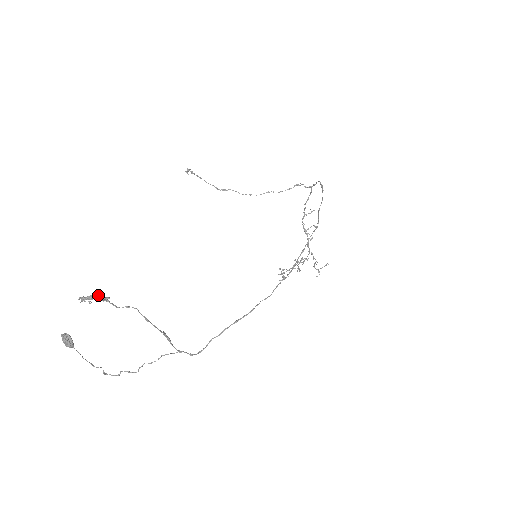
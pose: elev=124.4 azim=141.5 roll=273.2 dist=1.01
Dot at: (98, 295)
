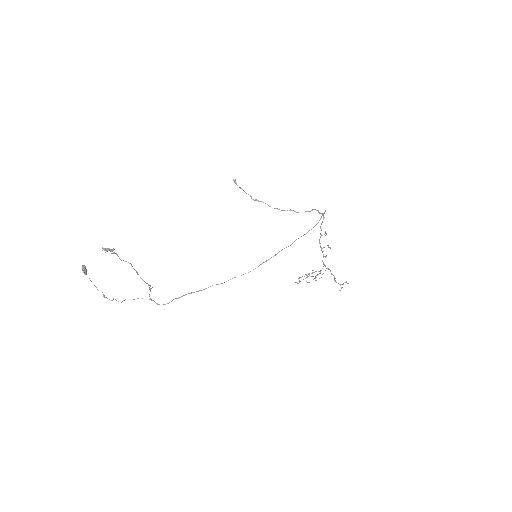
Dot at: (109, 249)
